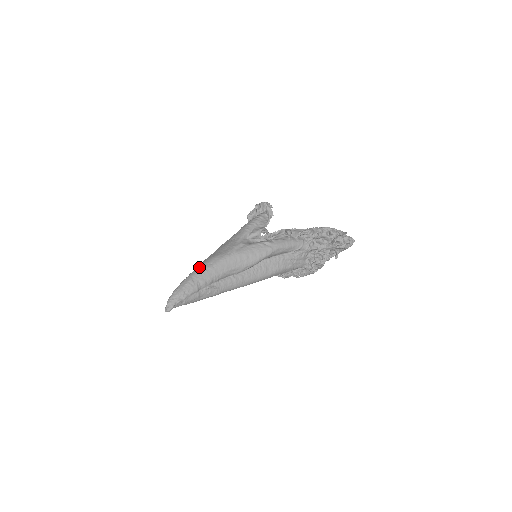
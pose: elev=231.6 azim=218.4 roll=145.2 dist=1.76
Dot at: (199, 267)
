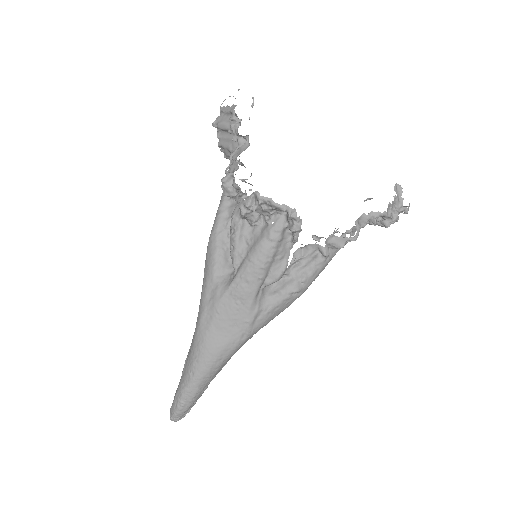
Dot at: (203, 370)
